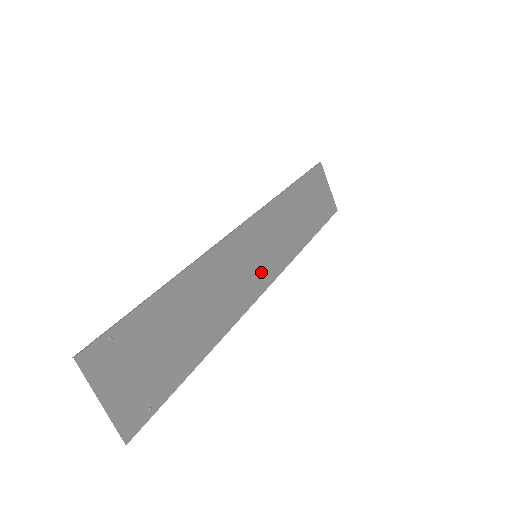
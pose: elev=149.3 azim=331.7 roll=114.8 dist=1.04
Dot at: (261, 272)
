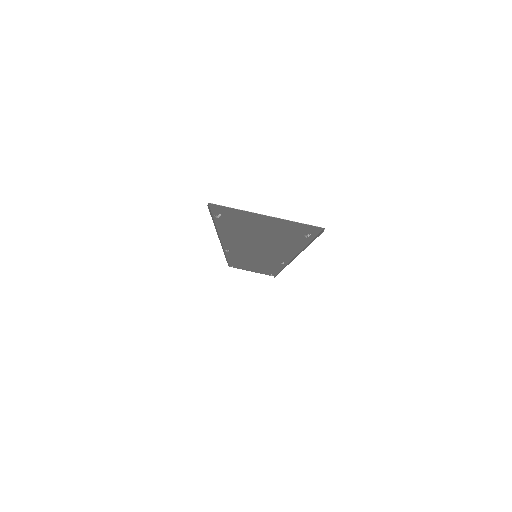
Dot at: (272, 259)
